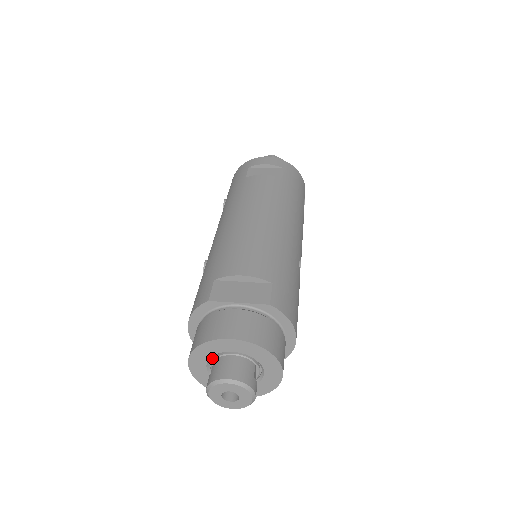
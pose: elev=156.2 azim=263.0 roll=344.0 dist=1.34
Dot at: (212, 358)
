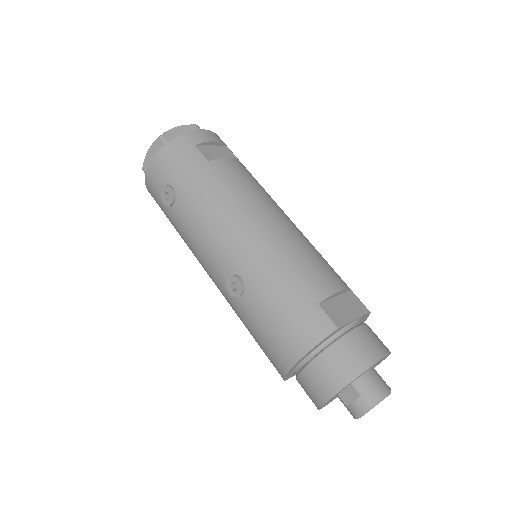
Dot at: occluded
